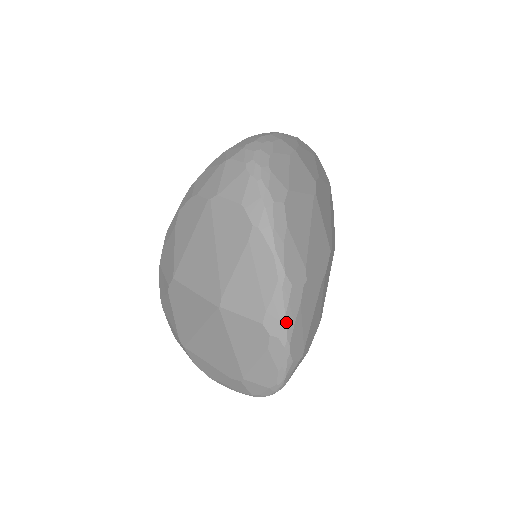
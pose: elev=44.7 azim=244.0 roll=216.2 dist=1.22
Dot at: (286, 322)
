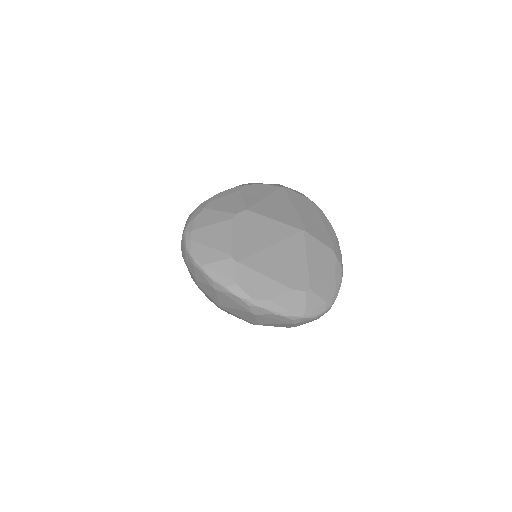
Dot at: occluded
